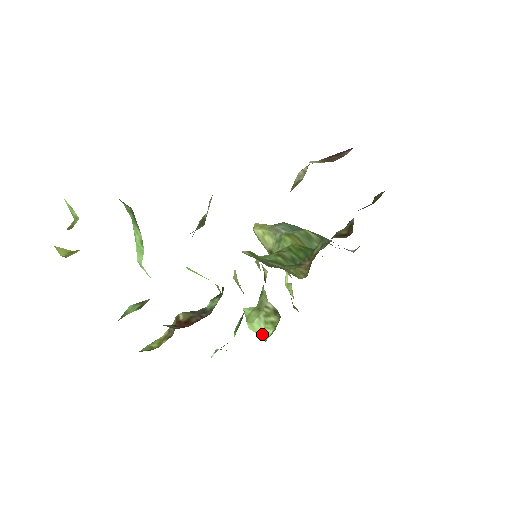
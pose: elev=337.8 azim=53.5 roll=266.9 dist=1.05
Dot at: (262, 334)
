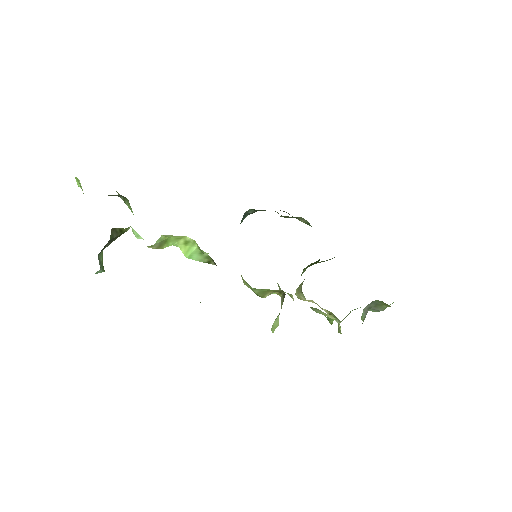
Dot at: (278, 324)
